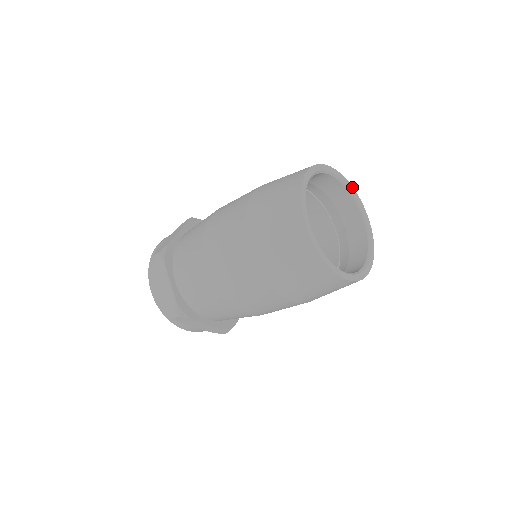
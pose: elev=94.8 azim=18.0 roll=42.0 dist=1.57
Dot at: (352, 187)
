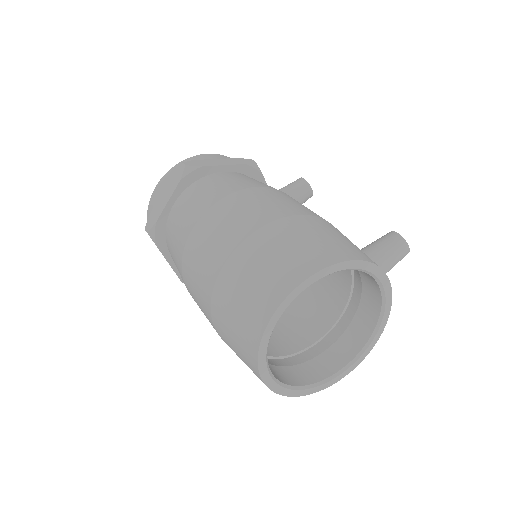
Dot at: (370, 264)
